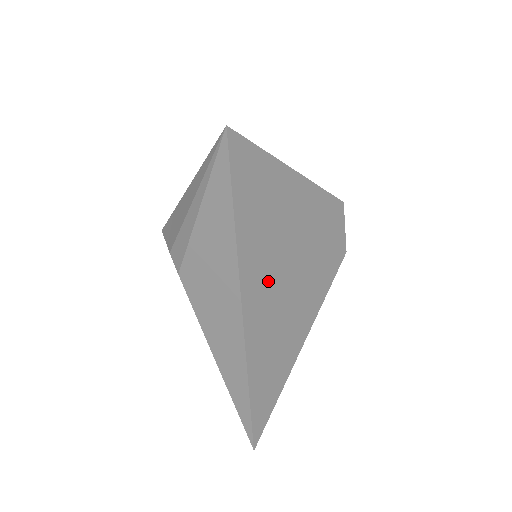
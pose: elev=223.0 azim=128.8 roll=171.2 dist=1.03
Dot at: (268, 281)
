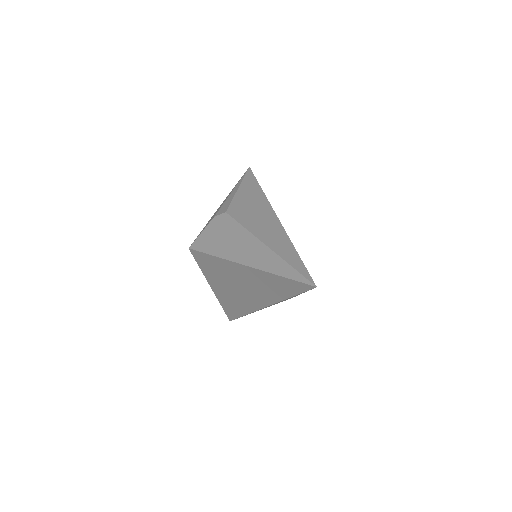
Dot at: occluded
